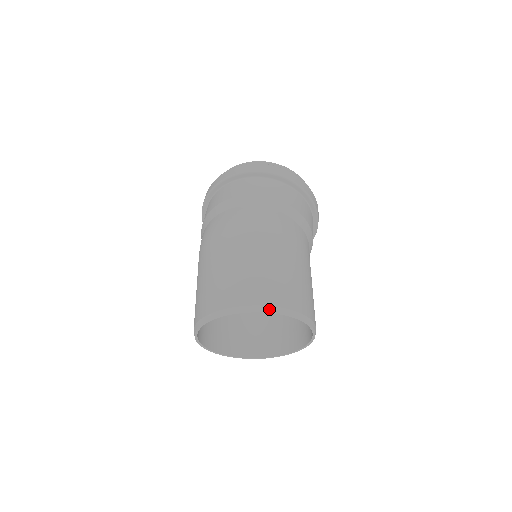
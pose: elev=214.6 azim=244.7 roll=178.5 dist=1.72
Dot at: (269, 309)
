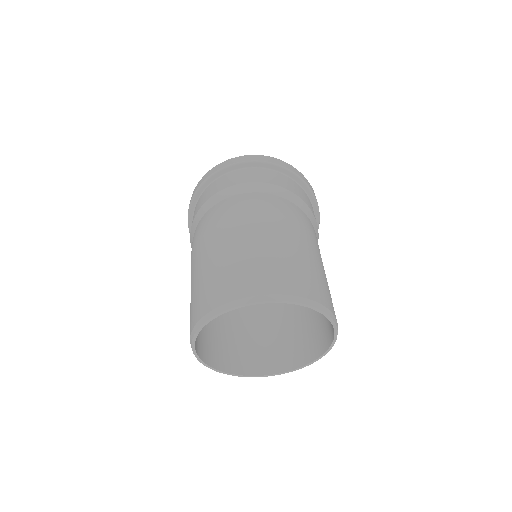
Dot at: (299, 300)
